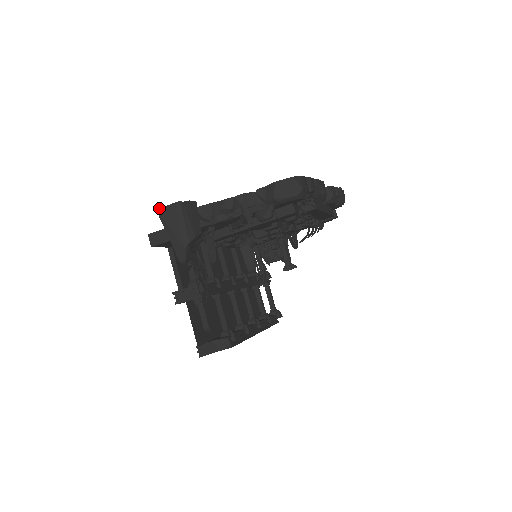
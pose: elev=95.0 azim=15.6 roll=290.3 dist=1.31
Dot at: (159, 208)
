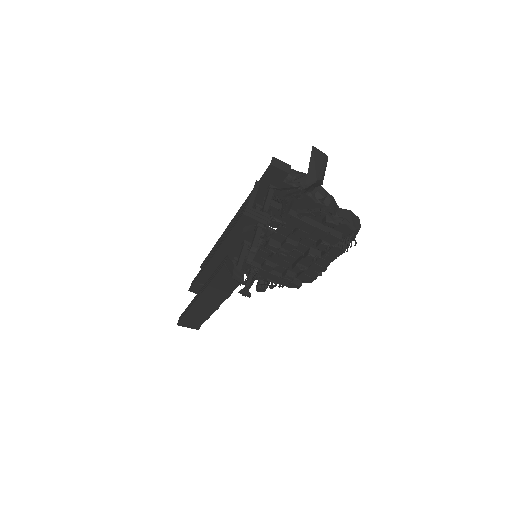
Dot at: (315, 147)
